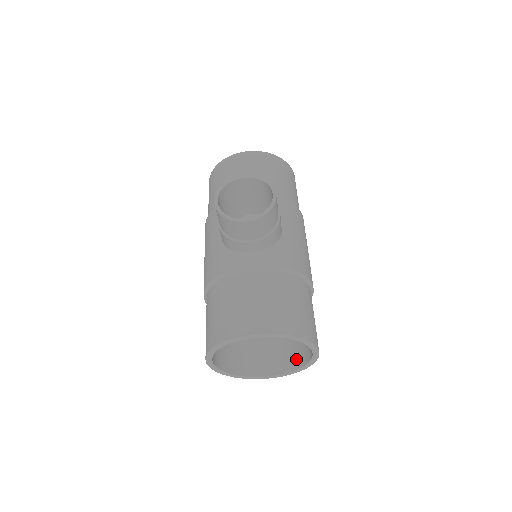
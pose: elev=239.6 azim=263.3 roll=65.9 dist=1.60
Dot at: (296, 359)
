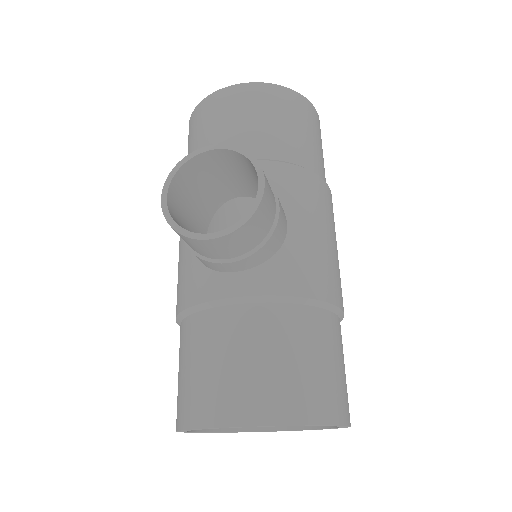
Dot at: occluded
